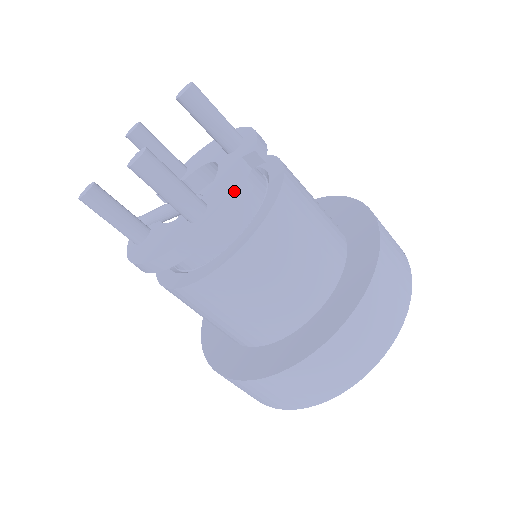
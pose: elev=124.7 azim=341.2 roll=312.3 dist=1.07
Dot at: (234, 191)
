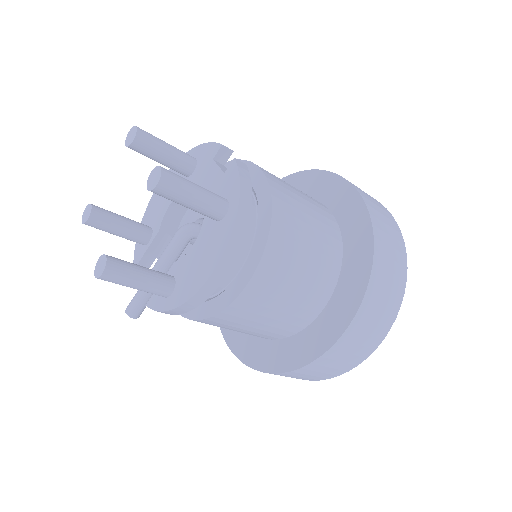
Dot at: (239, 170)
